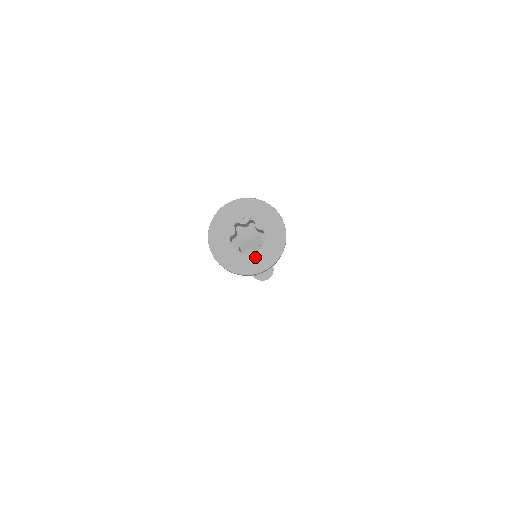
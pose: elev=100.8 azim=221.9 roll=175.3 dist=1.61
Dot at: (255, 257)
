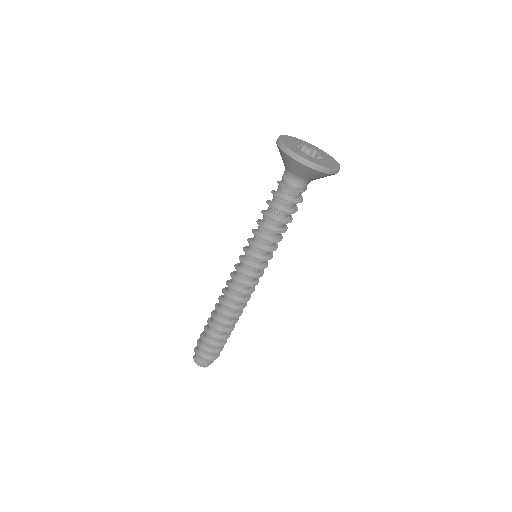
Dot at: (313, 158)
